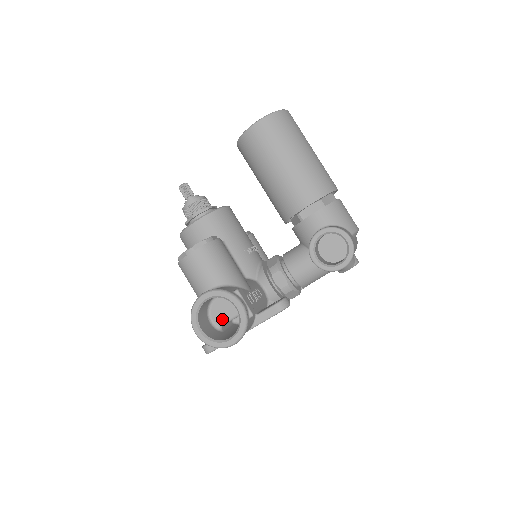
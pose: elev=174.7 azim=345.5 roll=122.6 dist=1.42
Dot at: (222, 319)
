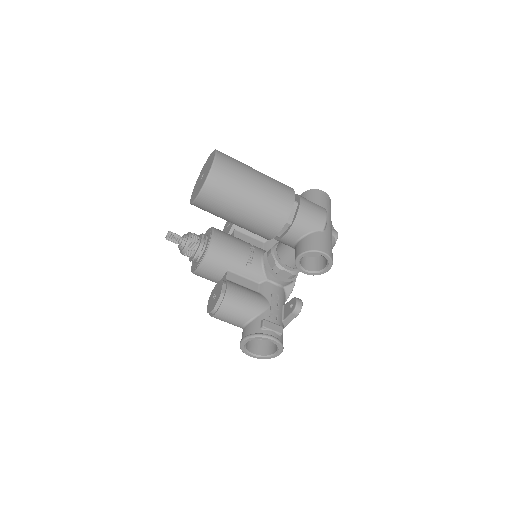
Dot at: occluded
